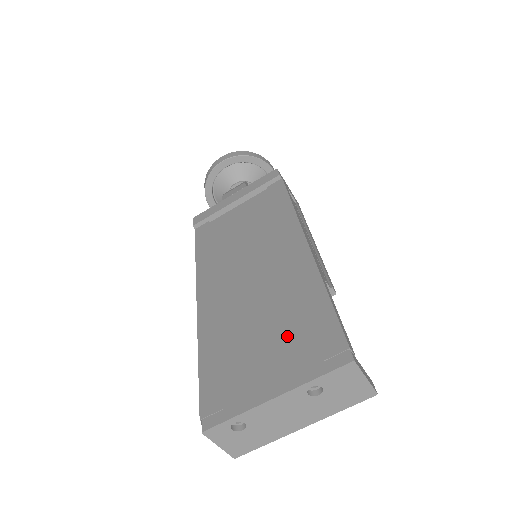
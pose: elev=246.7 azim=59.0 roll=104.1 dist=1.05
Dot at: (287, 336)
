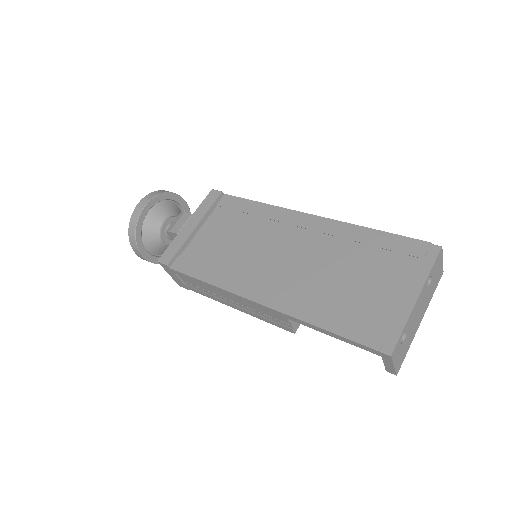
Dot at: (377, 267)
